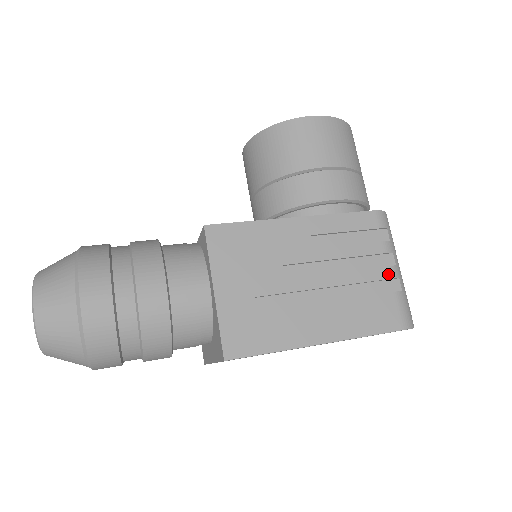
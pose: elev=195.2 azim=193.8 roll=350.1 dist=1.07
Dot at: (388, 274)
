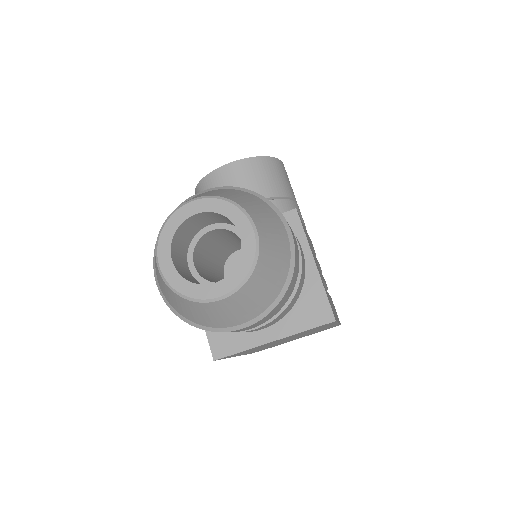
Dot at: occluded
